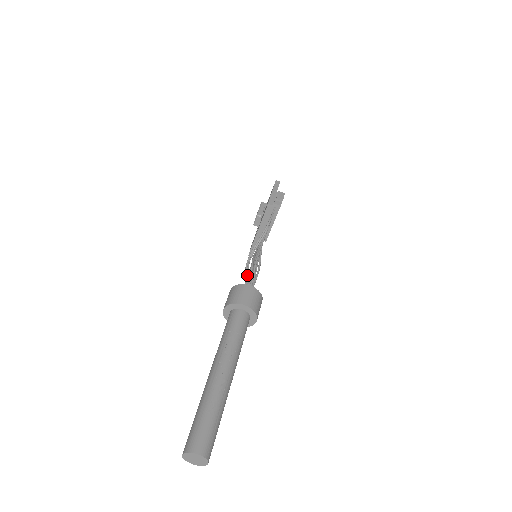
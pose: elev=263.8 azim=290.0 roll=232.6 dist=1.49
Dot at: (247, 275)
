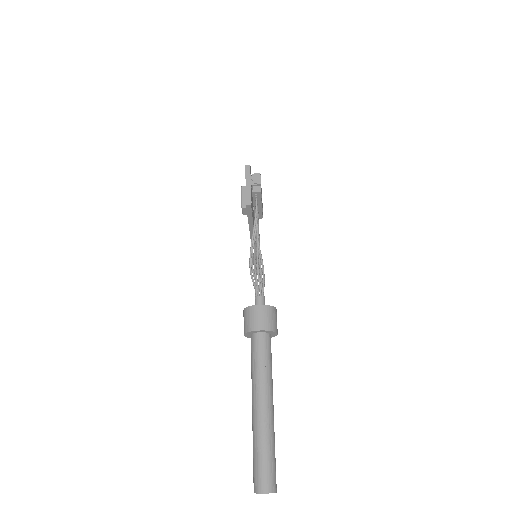
Dot at: occluded
